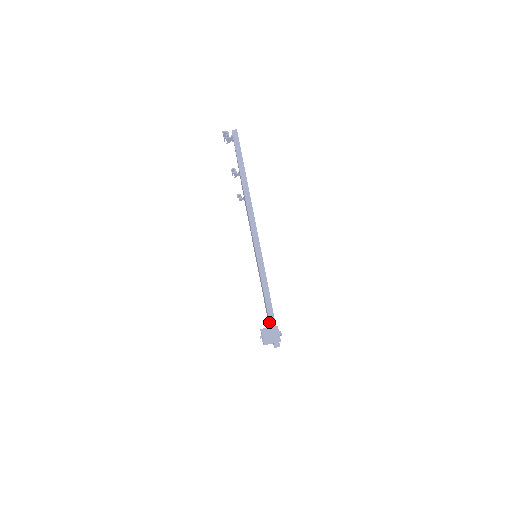
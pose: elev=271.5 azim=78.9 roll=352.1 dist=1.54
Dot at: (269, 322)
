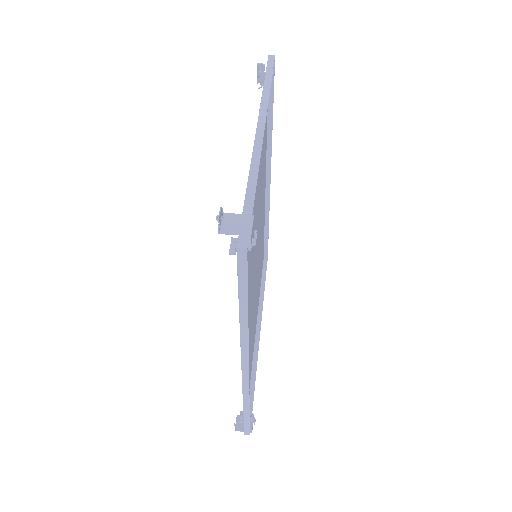
Dot at: occluded
